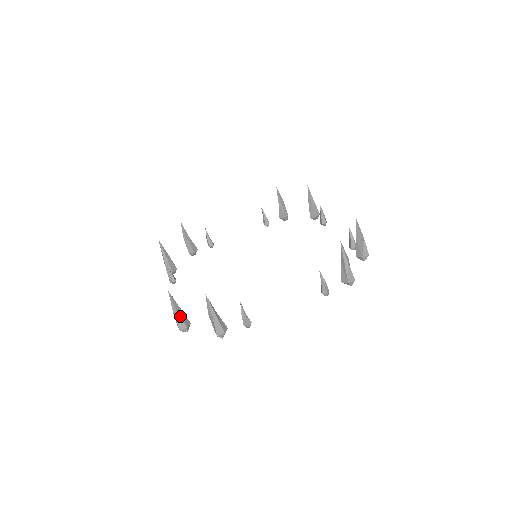
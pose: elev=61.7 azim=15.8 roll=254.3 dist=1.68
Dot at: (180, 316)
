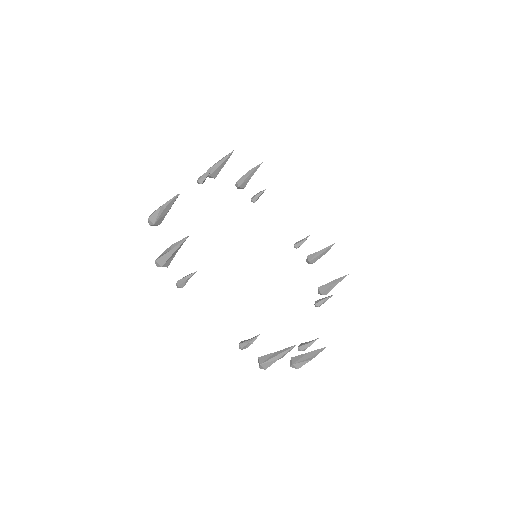
Dot at: (161, 214)
